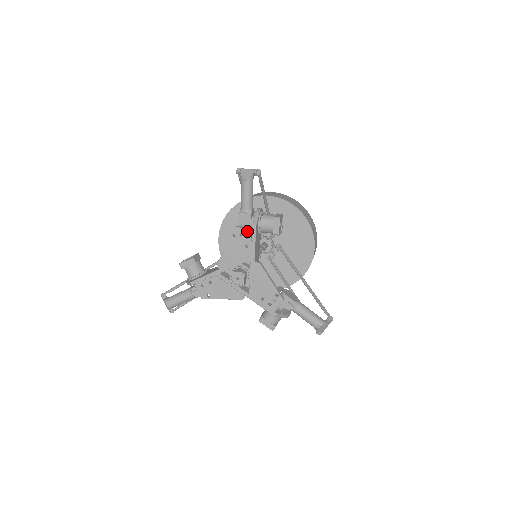
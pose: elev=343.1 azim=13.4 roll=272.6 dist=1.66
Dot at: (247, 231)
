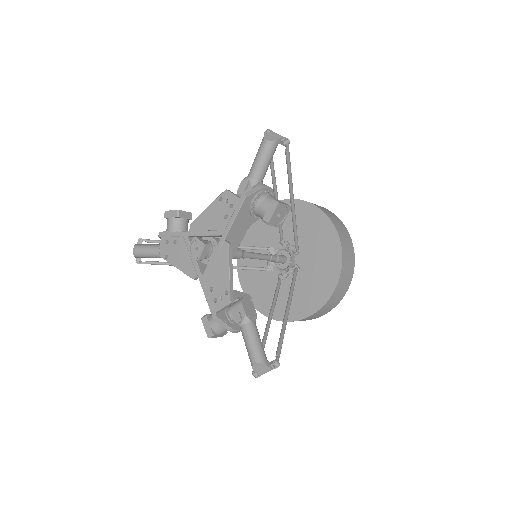
Dot at: (234, 199)
